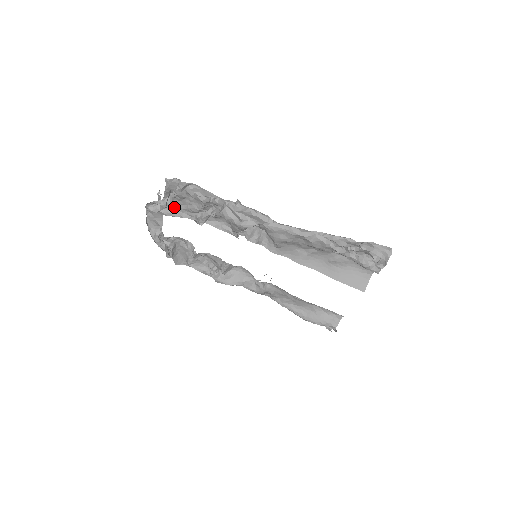
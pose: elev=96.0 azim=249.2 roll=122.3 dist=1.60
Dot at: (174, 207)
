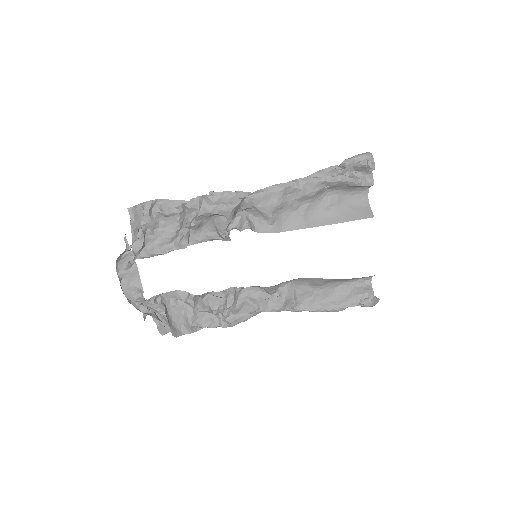
Dot at: (148, 248)
